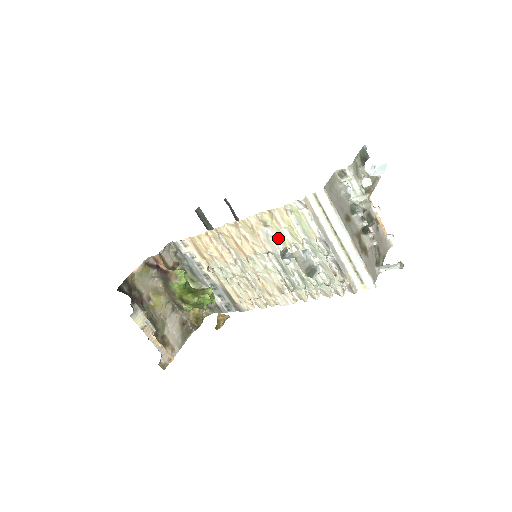
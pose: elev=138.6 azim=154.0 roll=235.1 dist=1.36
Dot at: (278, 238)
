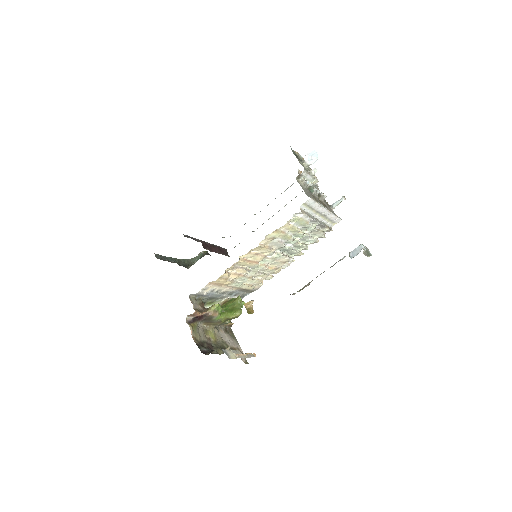
Dot at: (283, 239)
